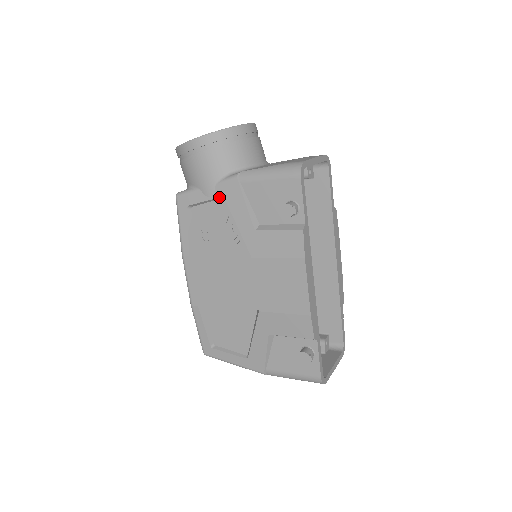
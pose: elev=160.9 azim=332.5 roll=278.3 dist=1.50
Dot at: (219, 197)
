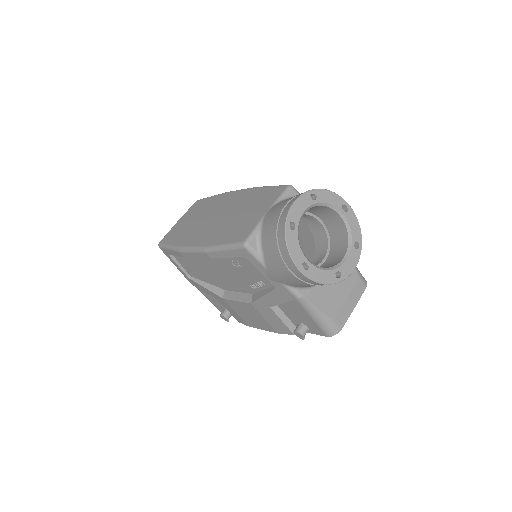
Dot at: (273, 284)
